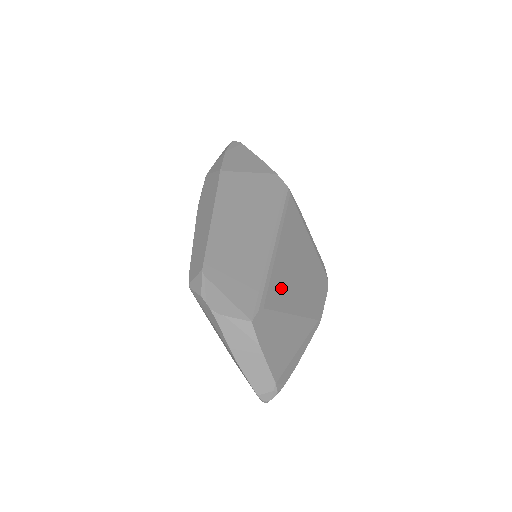
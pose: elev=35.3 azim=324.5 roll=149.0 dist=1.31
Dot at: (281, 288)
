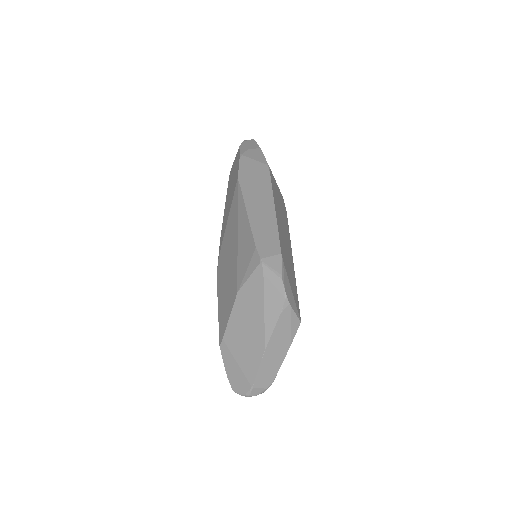
Dot at: occluded
